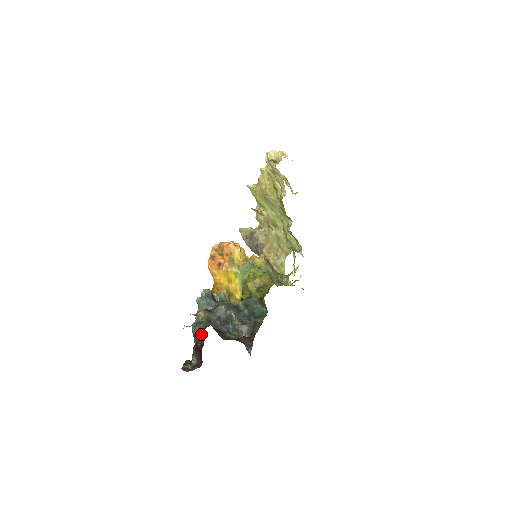
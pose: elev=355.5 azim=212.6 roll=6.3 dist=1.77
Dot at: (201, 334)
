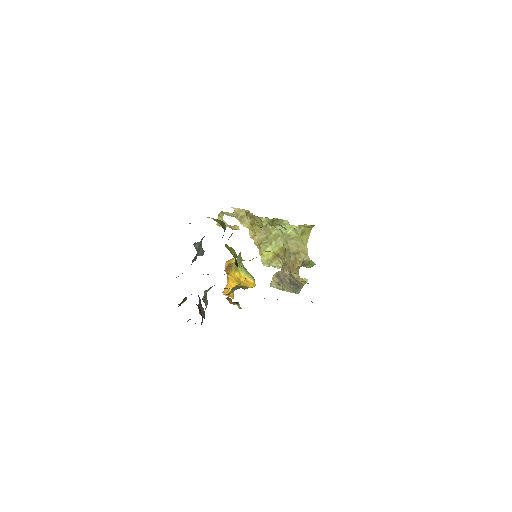
Dot at: (199, 300)
